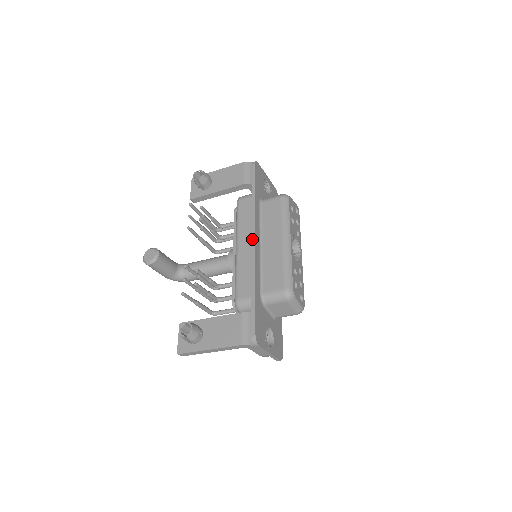
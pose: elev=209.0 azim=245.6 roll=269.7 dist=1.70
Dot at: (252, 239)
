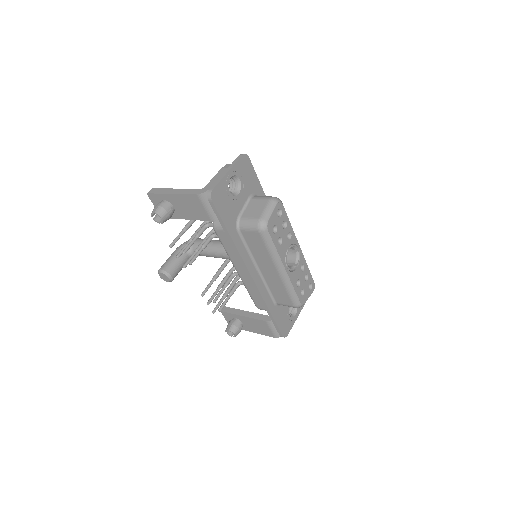
Dot at: (249, 276)
